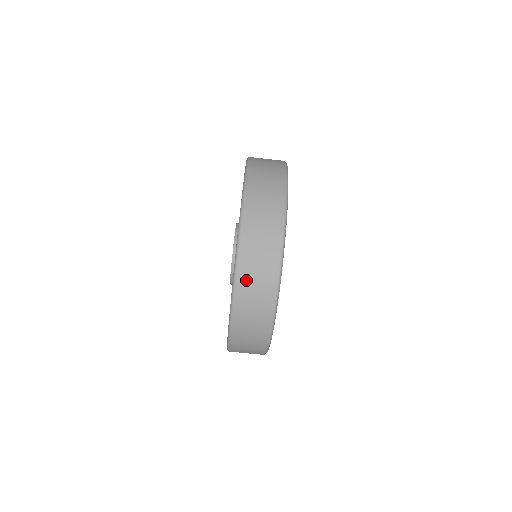
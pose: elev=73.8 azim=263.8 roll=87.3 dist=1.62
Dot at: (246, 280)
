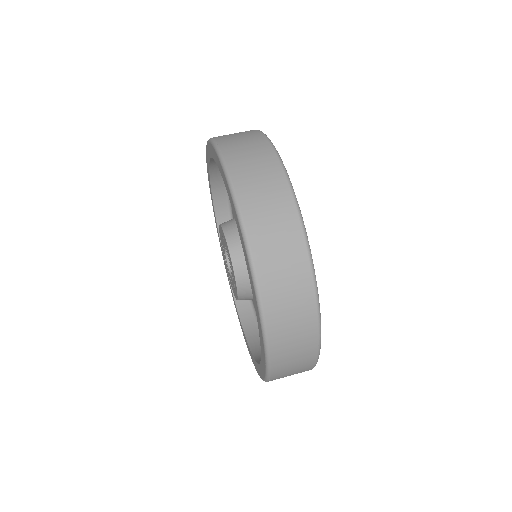
Dot at: (223, 136)
